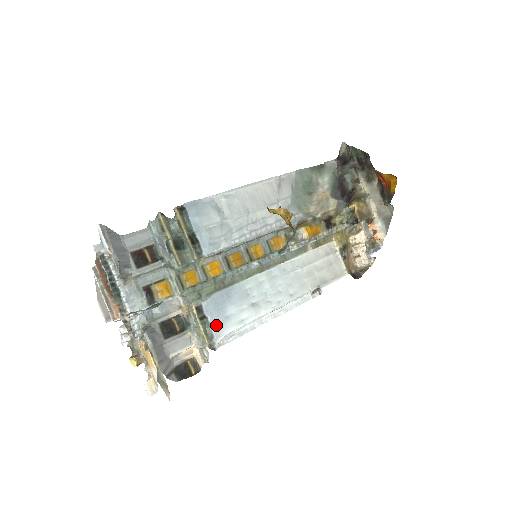
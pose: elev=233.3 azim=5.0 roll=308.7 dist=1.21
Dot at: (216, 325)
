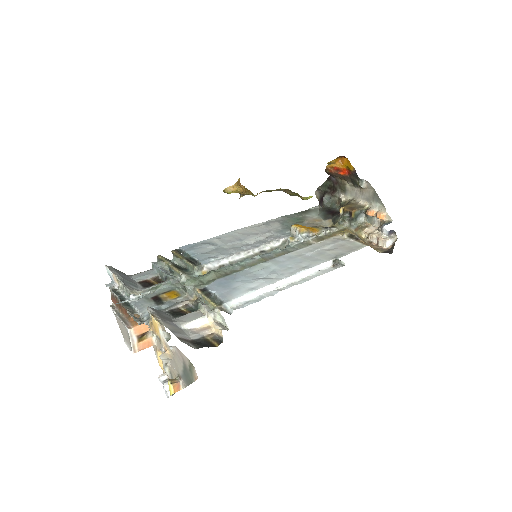
Dot at: (224, 295)
